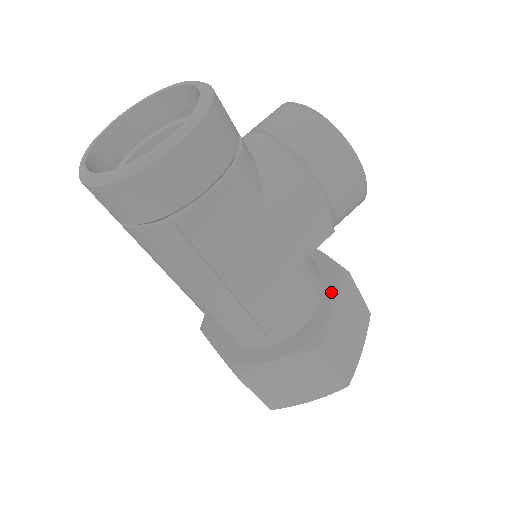
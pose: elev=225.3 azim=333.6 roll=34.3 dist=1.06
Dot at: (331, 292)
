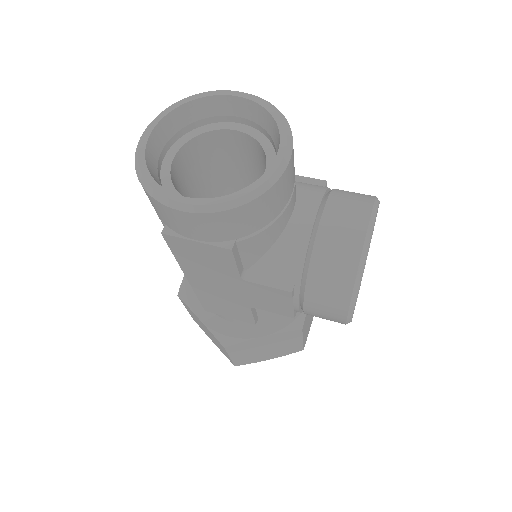
Dot at: (273, 327)
